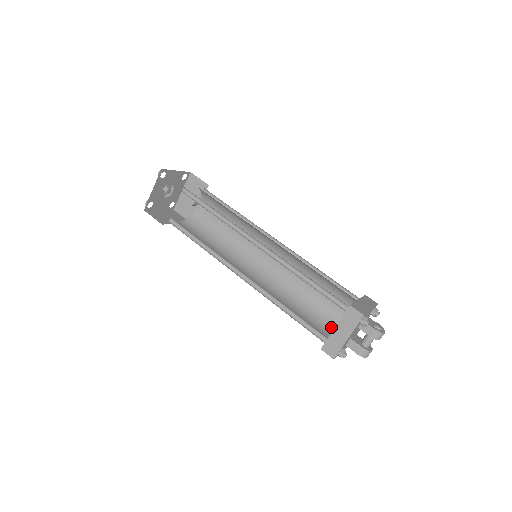
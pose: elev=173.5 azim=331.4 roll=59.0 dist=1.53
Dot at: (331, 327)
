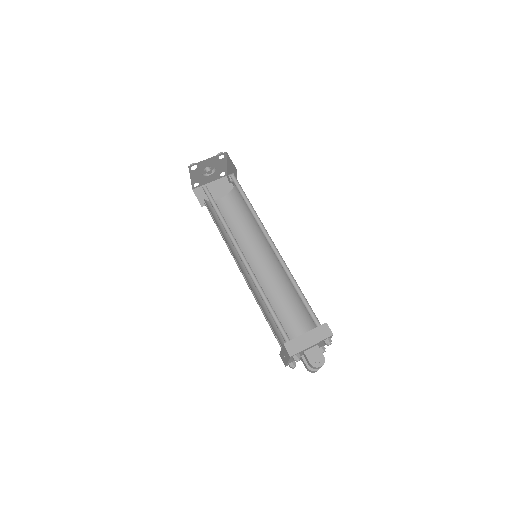
Dot at: (306, 331)
